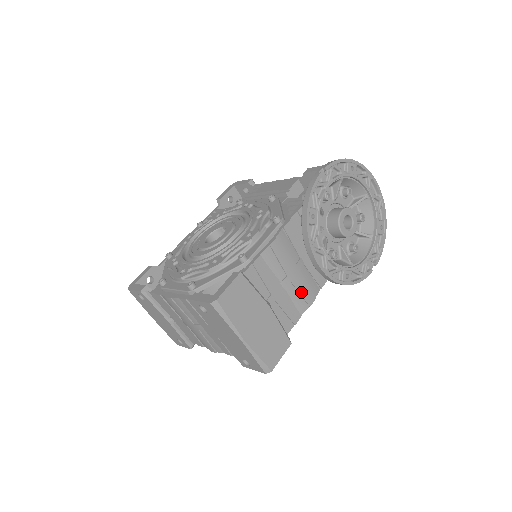
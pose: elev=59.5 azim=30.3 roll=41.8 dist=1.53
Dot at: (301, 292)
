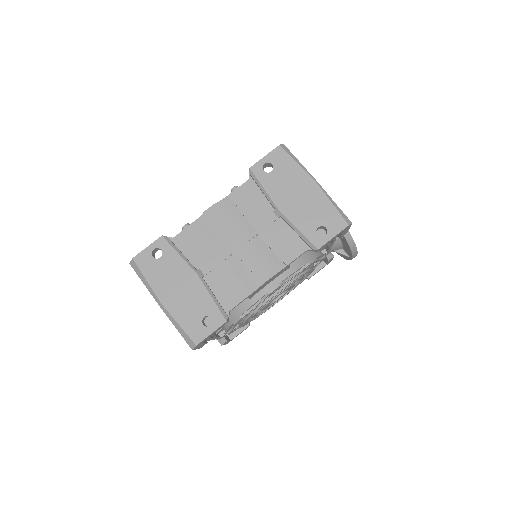
Dot at: occluded
